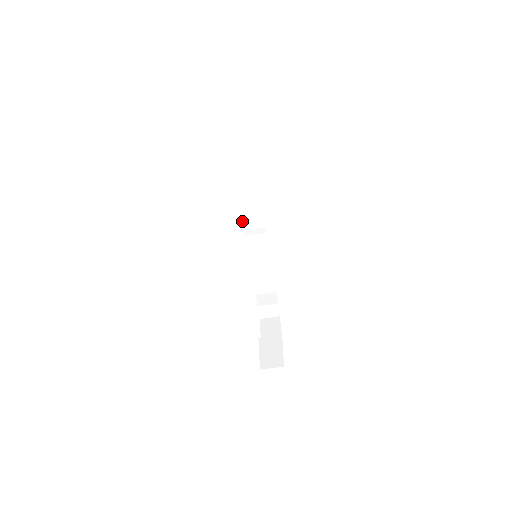
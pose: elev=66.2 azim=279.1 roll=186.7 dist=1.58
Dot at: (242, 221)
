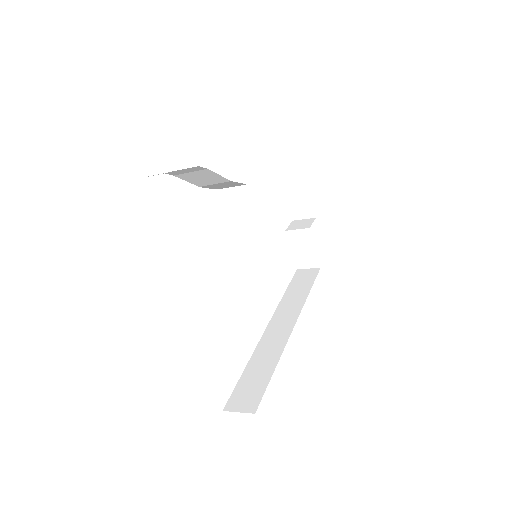
Dot at: occluded
